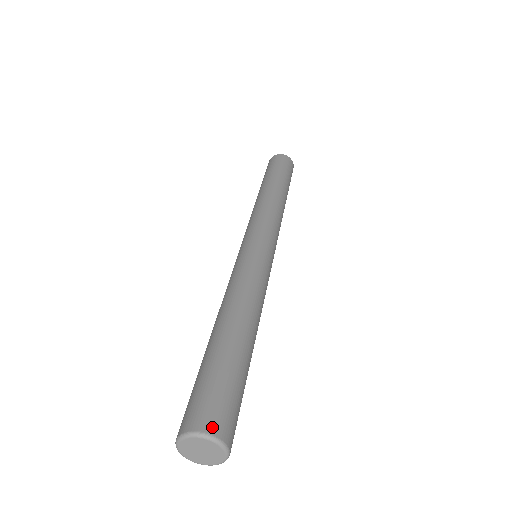
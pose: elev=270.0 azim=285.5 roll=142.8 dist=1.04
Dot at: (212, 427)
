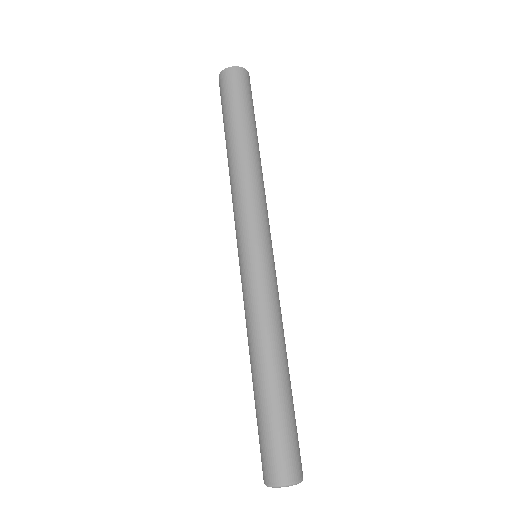
Dot at: (283, 478)
